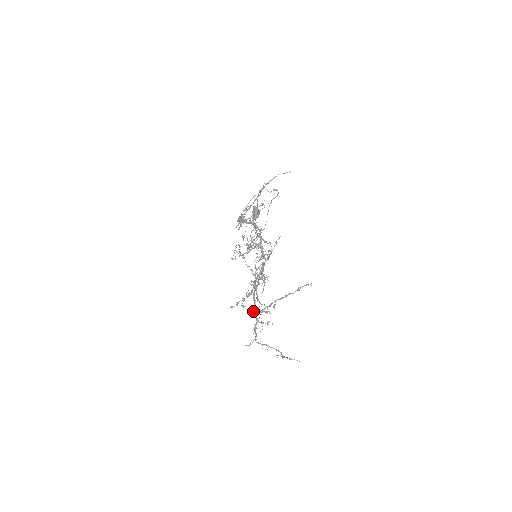
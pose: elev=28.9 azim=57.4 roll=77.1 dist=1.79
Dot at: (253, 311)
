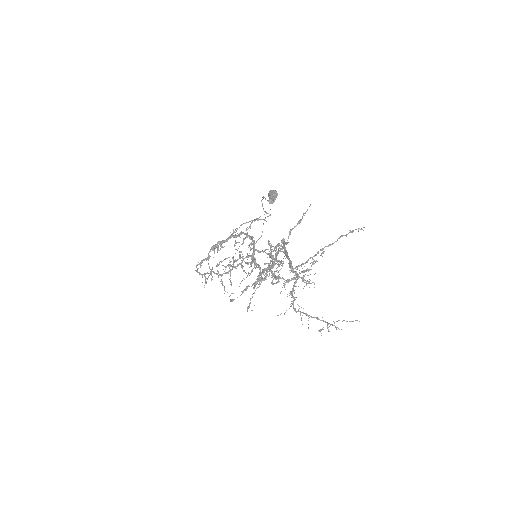
Dot at: (290, 267)
